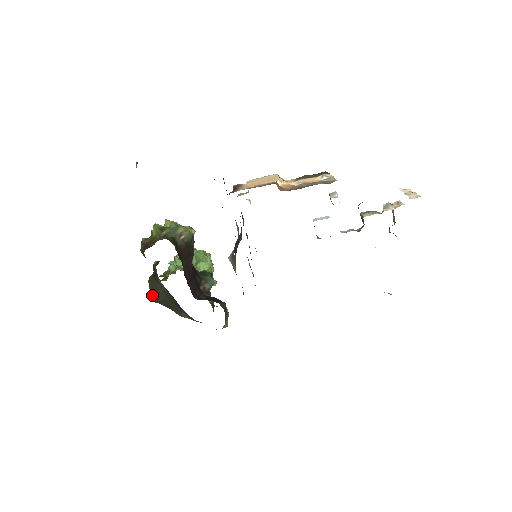
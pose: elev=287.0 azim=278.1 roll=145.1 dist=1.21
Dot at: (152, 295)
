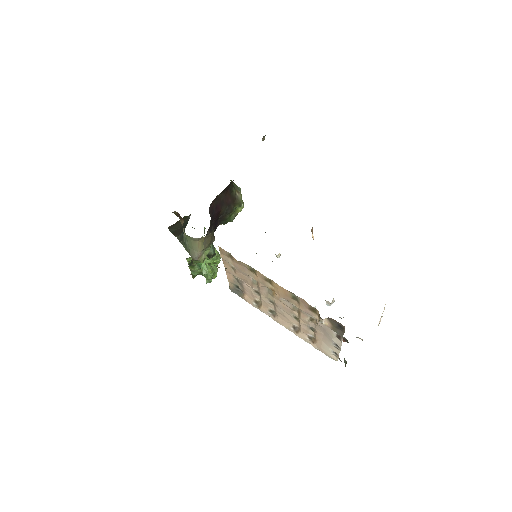
Dot at: (173, 225)
